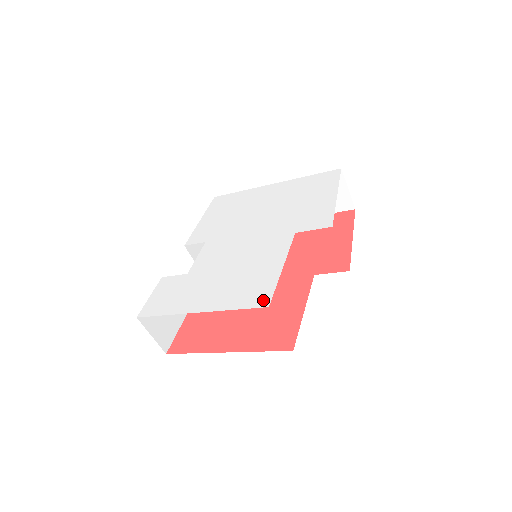
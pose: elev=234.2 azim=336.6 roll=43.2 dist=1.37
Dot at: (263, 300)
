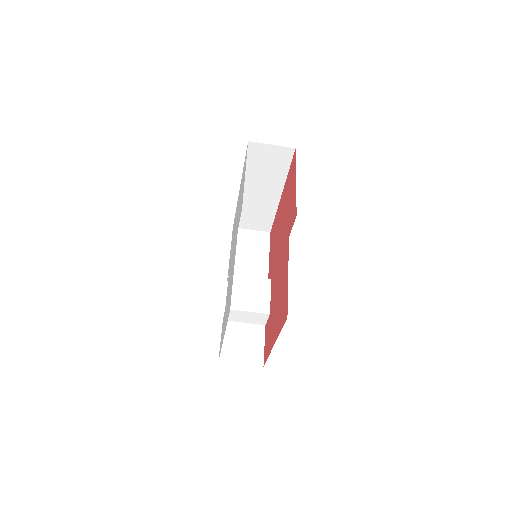
Dot at: occluded
